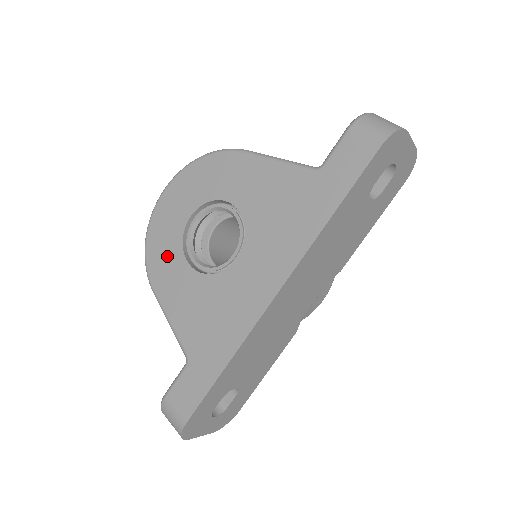
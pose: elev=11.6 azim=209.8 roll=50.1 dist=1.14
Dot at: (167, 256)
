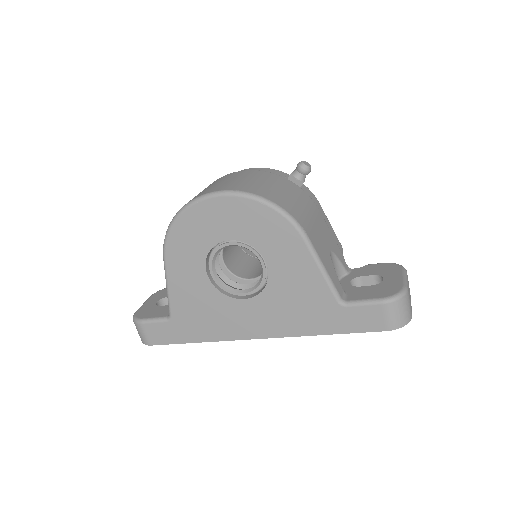
Dot at: (190, 248)
